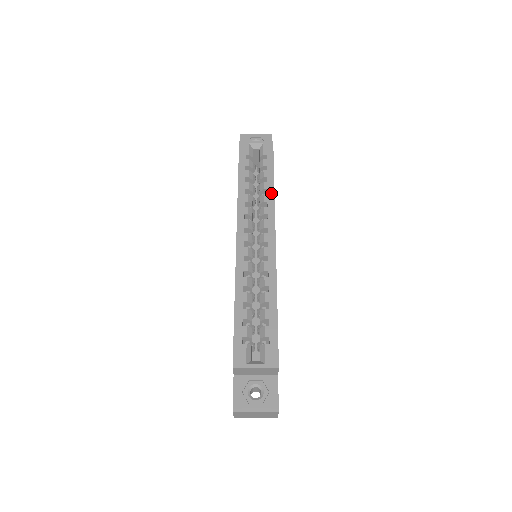
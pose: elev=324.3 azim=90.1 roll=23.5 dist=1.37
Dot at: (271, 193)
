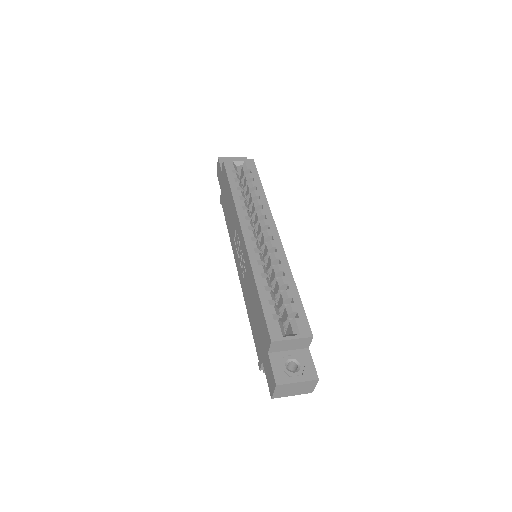
Dot at: (263, 198)
